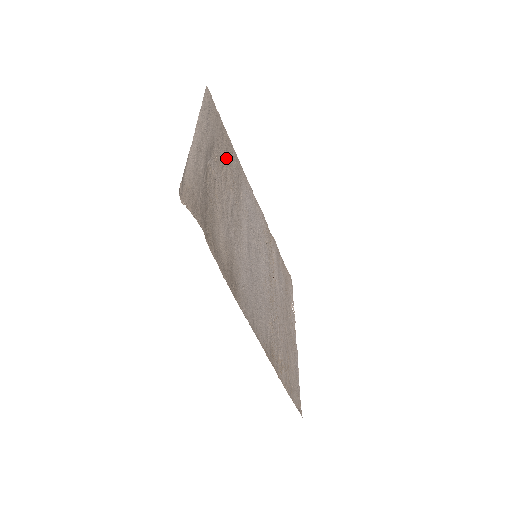
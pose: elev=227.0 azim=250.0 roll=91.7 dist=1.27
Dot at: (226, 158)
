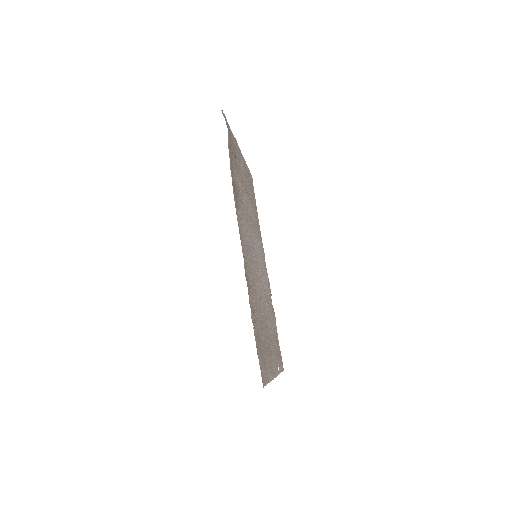
Dot at: (252, 199)
